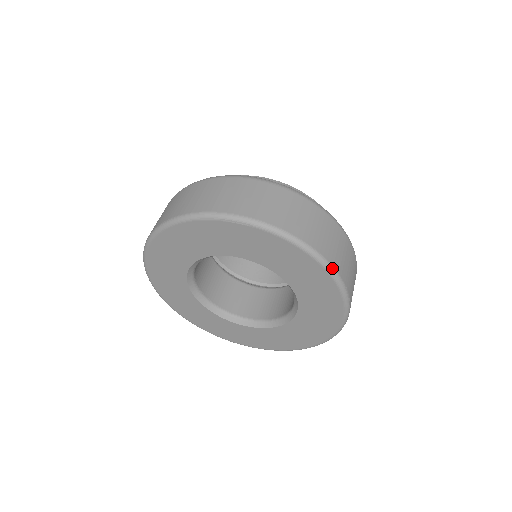
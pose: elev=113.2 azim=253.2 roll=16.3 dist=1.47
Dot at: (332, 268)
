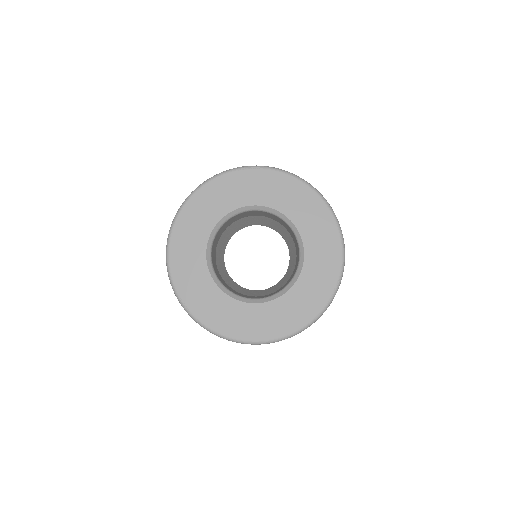
Dot at: (321, 194)
